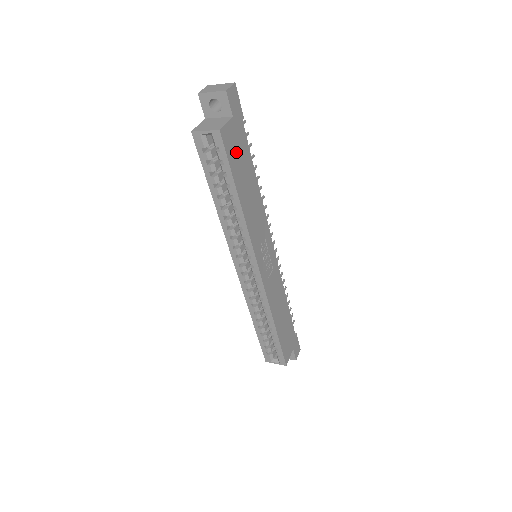
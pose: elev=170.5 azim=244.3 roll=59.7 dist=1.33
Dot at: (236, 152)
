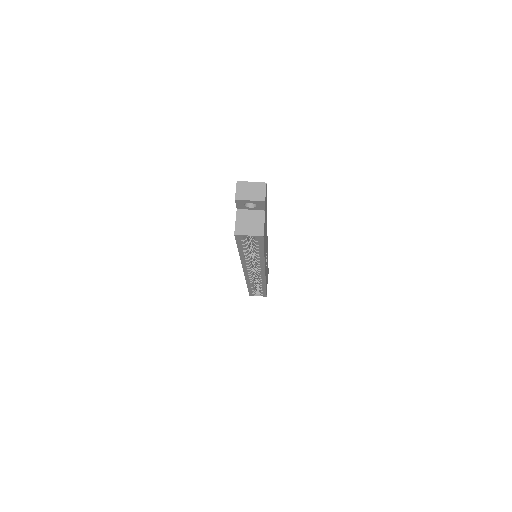
Dot at: occluded
